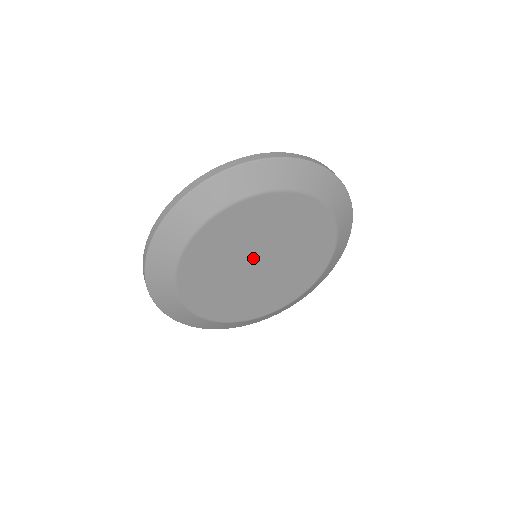
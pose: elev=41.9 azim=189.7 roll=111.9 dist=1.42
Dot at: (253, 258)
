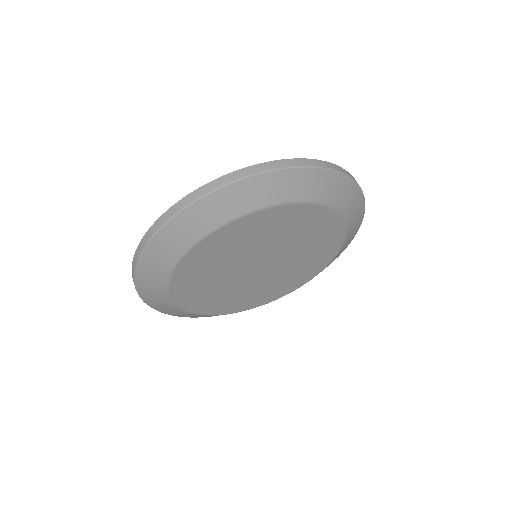
Dot at: (252, 264)
